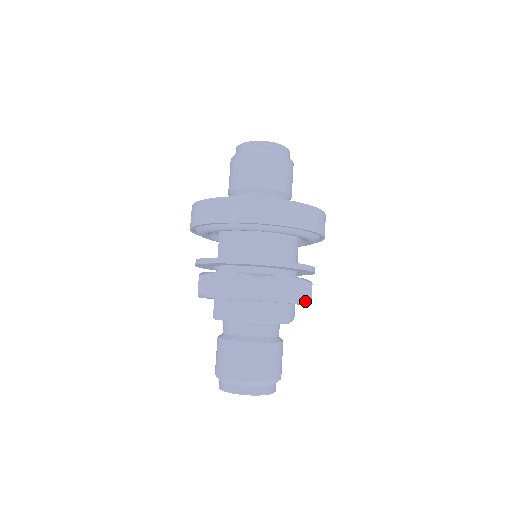
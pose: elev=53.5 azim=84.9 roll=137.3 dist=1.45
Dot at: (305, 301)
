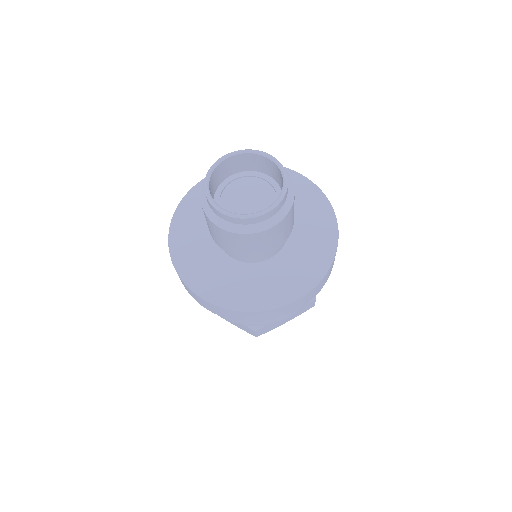
Dot at: occluded
